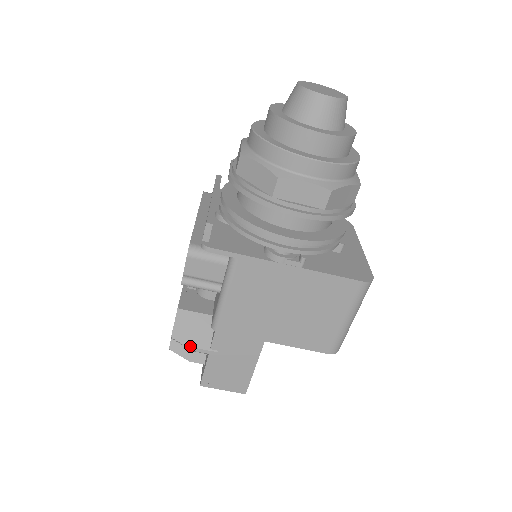
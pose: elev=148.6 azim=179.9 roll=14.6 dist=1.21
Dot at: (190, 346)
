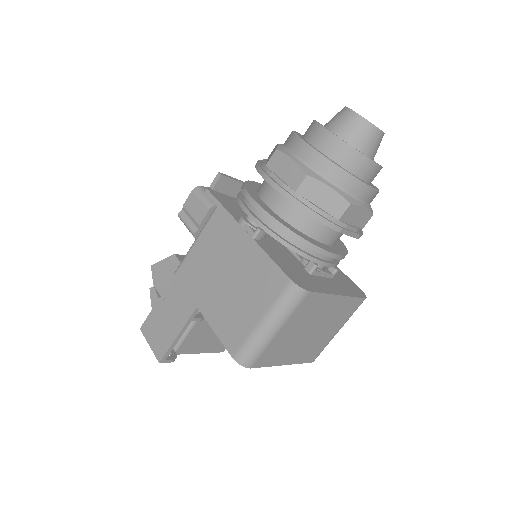
Dot at: (155, 280)
